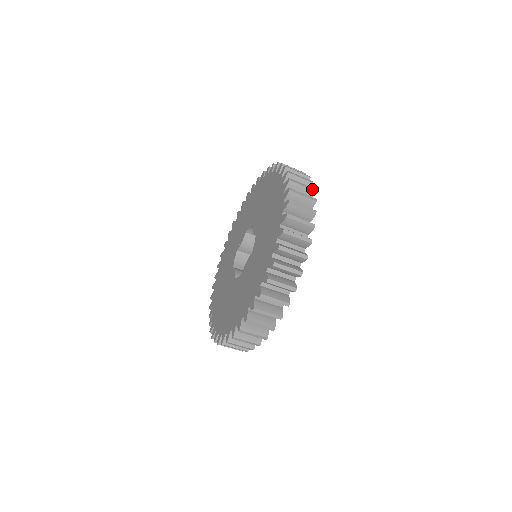
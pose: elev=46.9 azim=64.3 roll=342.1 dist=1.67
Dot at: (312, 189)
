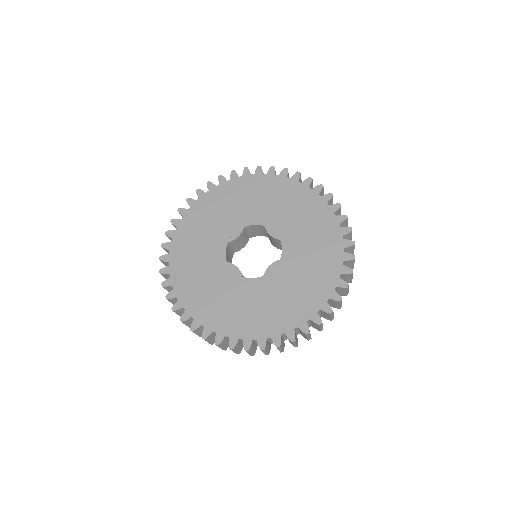
Dot at: occluded
